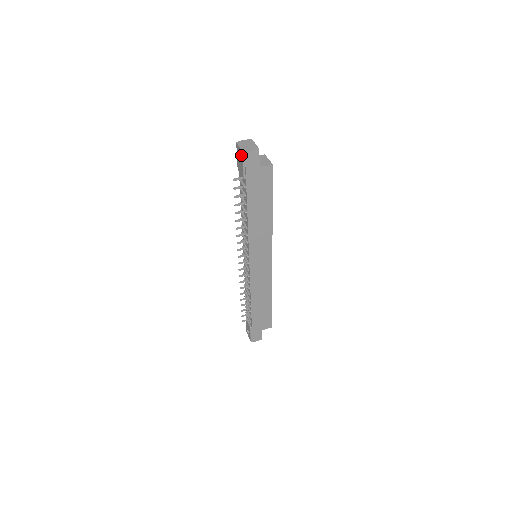
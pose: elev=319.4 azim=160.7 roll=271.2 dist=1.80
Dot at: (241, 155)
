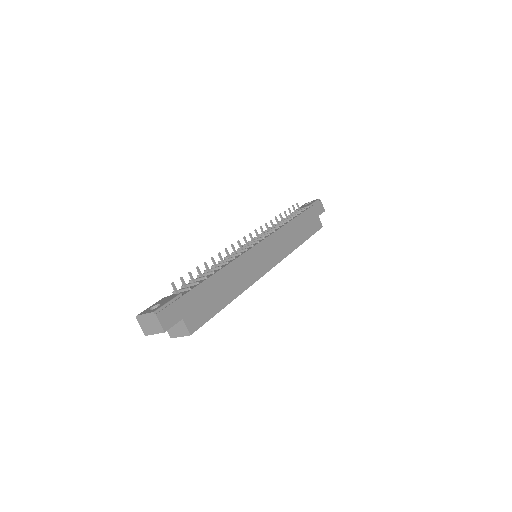
Dot at: occluded
